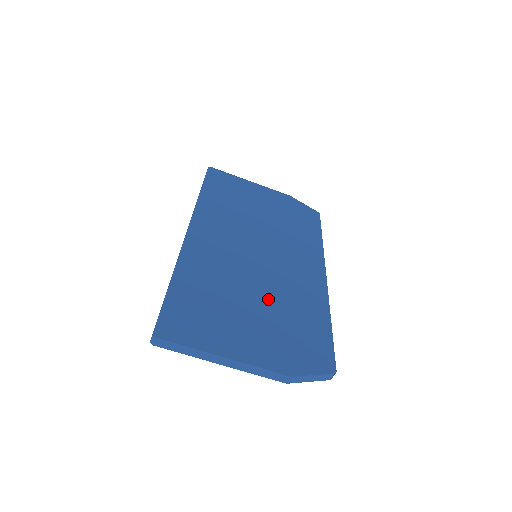
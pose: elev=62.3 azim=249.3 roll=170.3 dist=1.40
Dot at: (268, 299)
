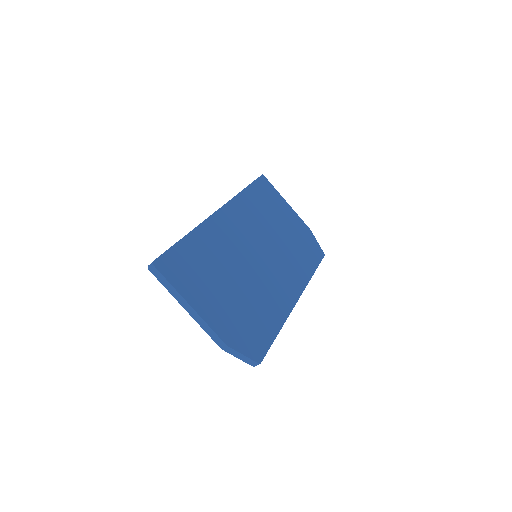
Dot at: (245, 288)
